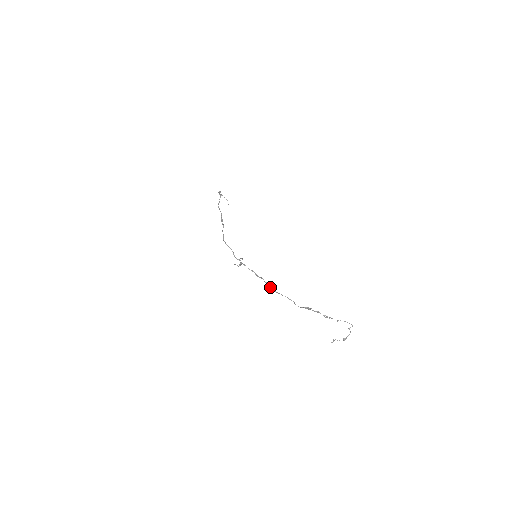
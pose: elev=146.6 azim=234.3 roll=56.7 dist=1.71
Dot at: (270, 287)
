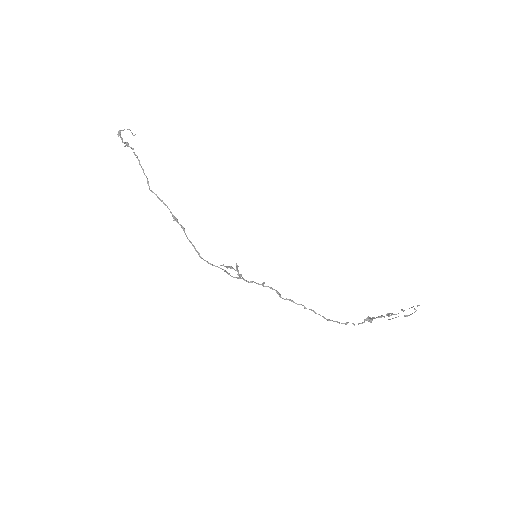
Dot at: occluded
